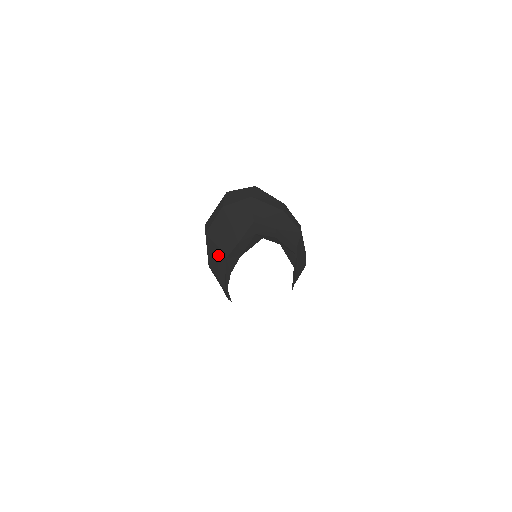
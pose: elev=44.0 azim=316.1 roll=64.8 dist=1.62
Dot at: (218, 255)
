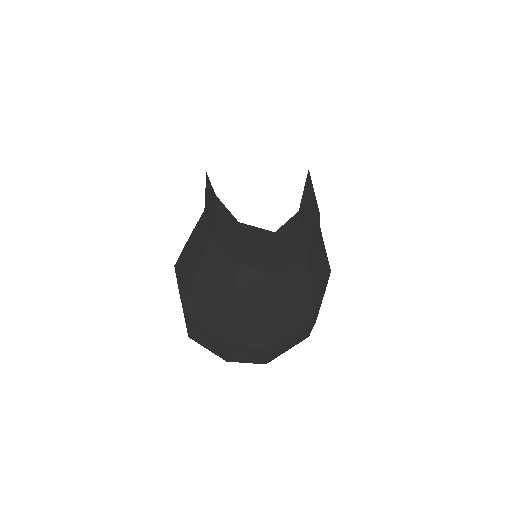
Dot at: (207, 271)
